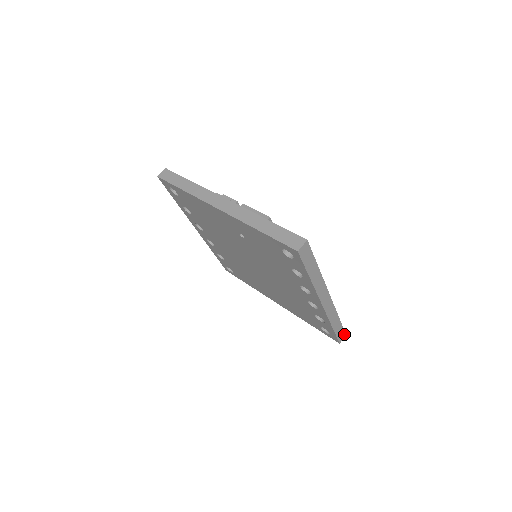
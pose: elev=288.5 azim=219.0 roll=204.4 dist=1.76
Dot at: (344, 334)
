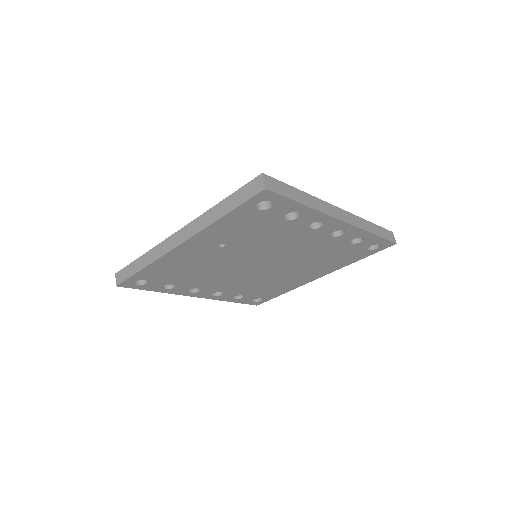
Dot at: (390, 233)
